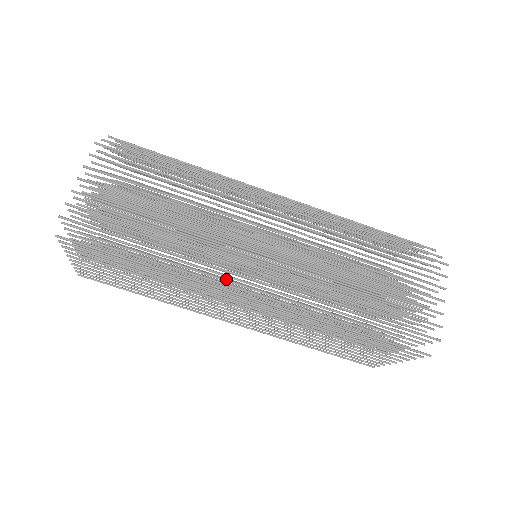
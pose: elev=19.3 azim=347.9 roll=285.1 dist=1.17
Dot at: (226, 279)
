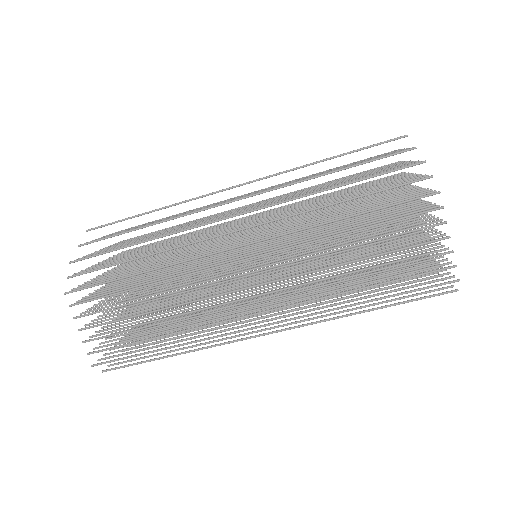
Dot at: (238, 322)
